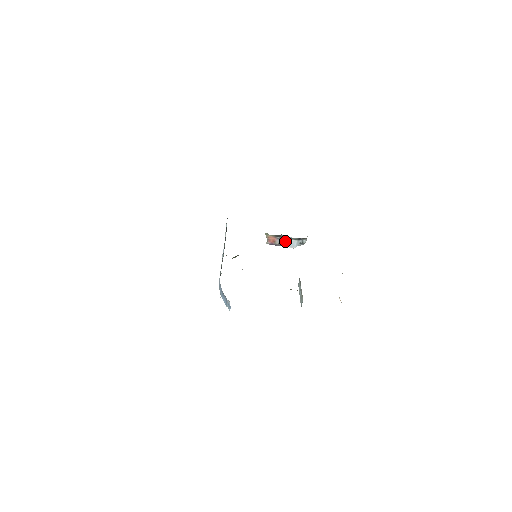
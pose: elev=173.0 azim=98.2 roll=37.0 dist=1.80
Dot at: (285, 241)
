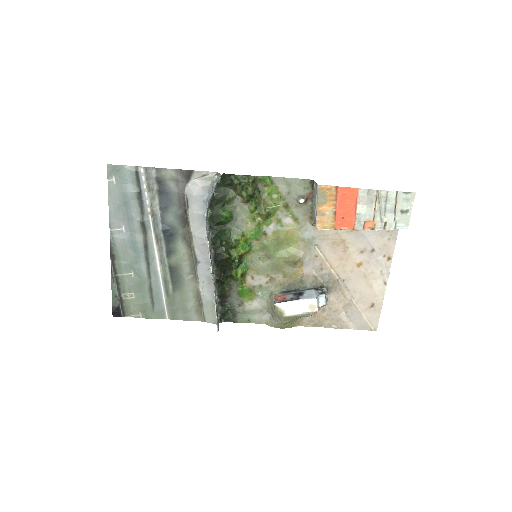
Dot at: (298, 295)
